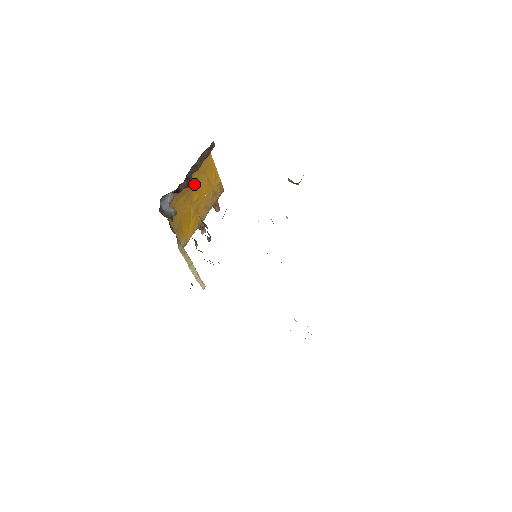
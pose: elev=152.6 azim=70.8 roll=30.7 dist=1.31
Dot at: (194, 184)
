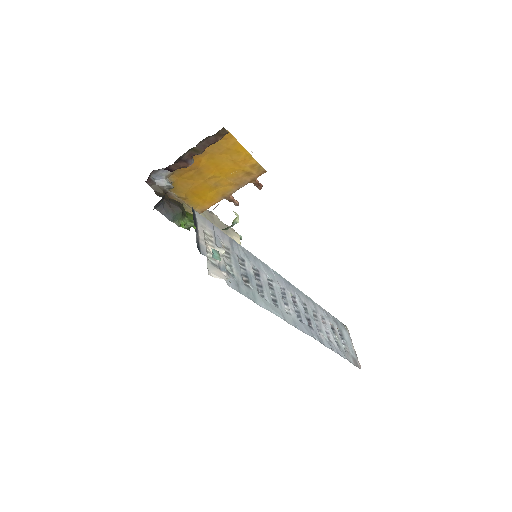
Dot at: (207, 163)
